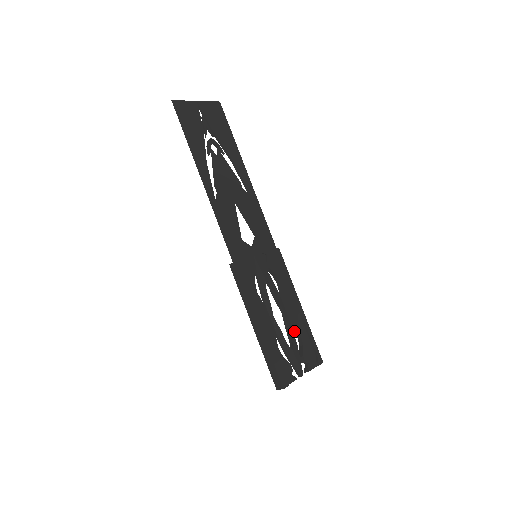
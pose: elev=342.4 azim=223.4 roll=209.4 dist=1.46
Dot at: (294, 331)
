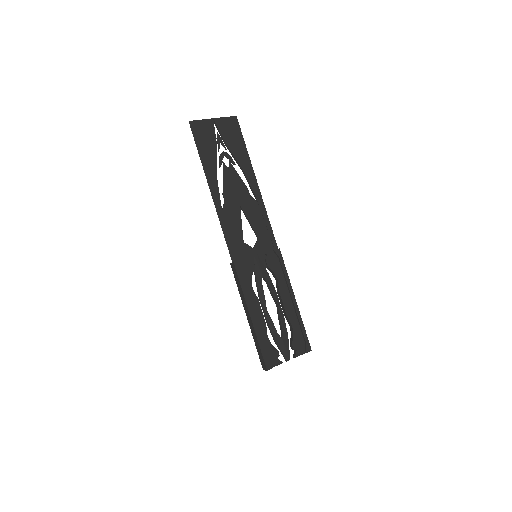
Dot at: occluded
